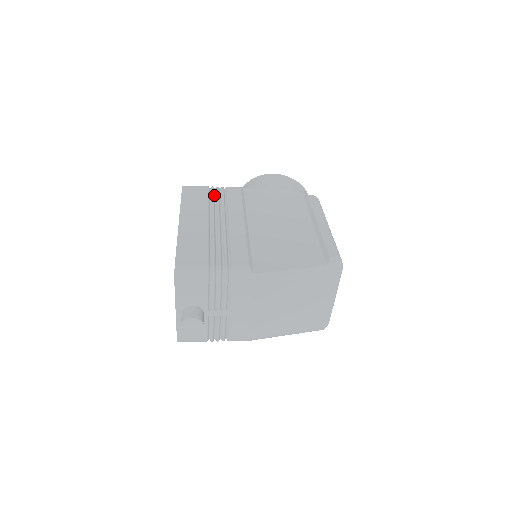
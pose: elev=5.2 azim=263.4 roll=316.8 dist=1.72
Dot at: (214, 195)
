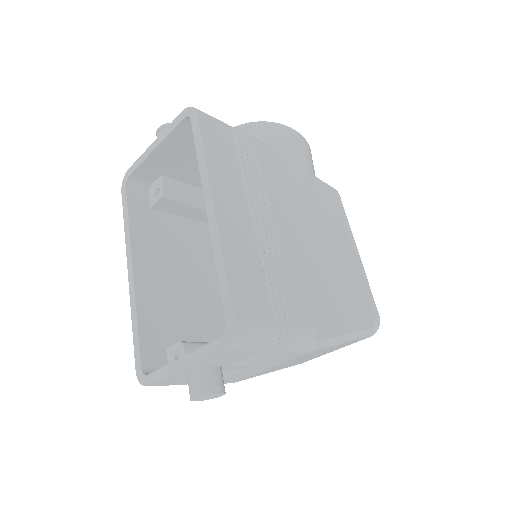
Dot at: (240, 150)
